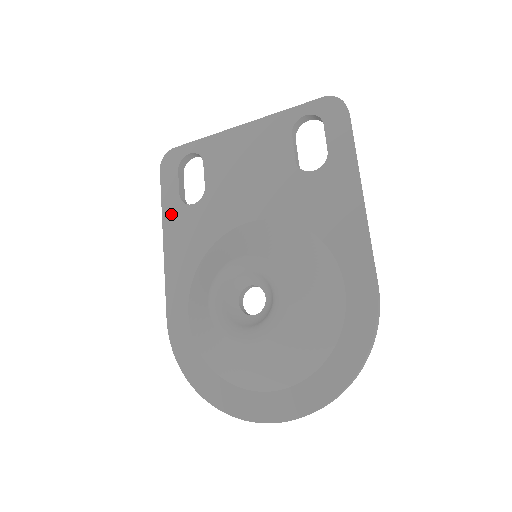
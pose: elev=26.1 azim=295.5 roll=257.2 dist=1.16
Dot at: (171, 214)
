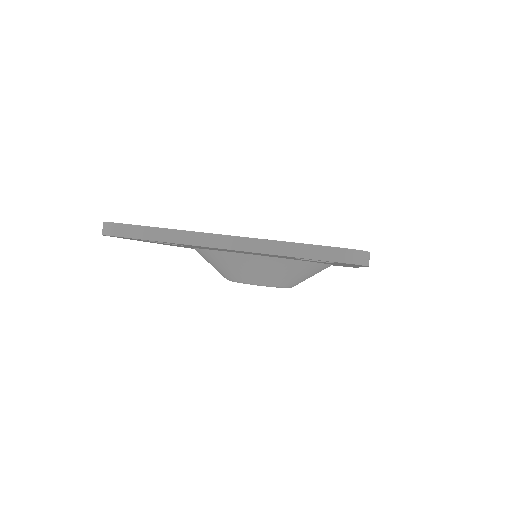
Dot at: occluded
